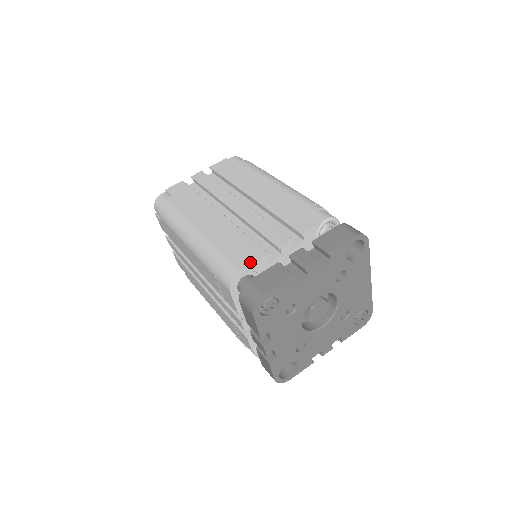
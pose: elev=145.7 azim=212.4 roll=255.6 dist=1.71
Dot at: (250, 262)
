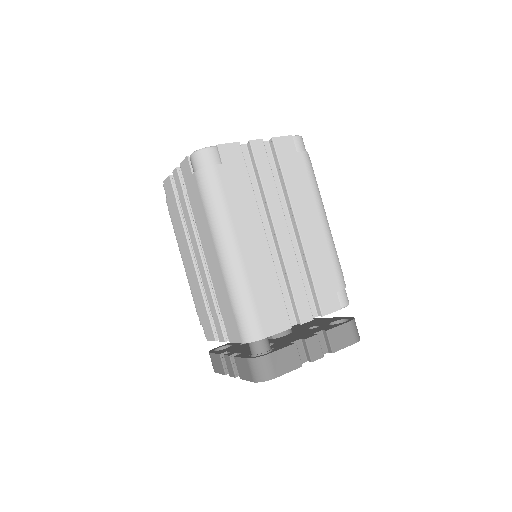
Dot at: (275, 331)
